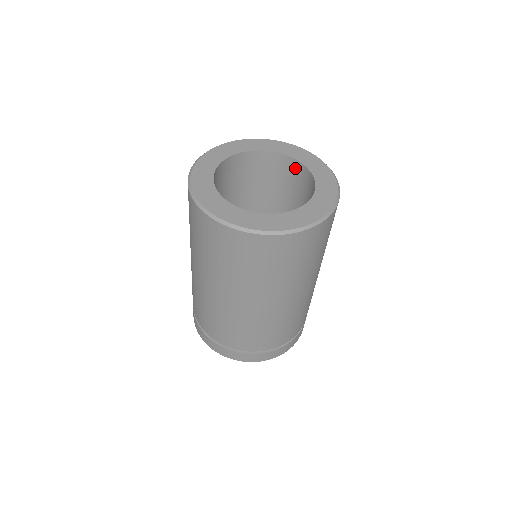
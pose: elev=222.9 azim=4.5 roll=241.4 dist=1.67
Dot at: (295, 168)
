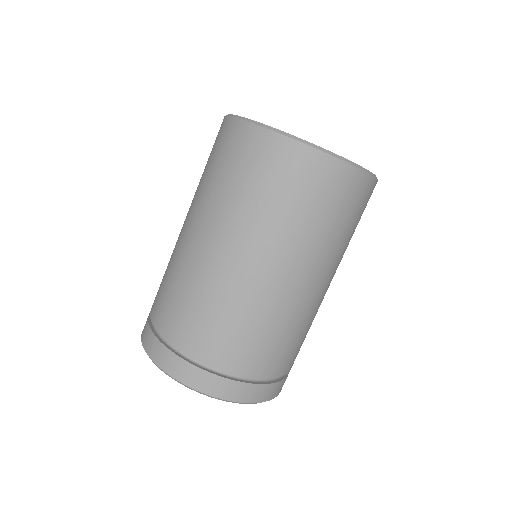
Dot at: occluded
